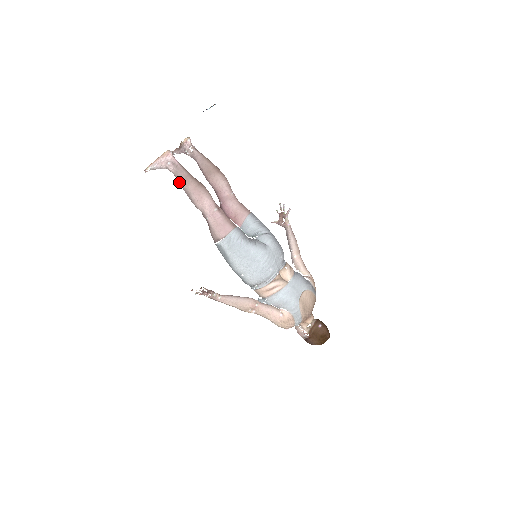
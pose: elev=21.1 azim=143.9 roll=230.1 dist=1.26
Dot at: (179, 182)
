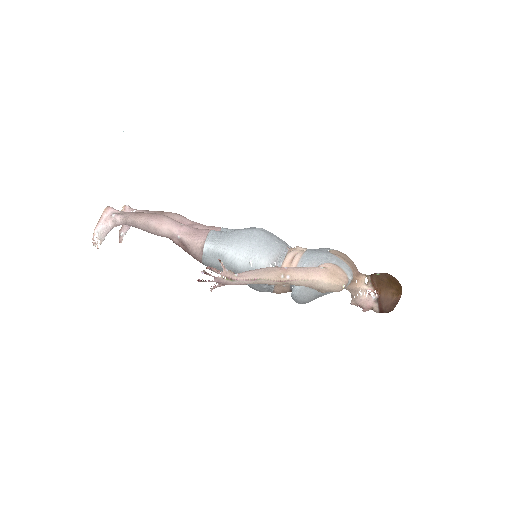
Dot at: (132, 224)
